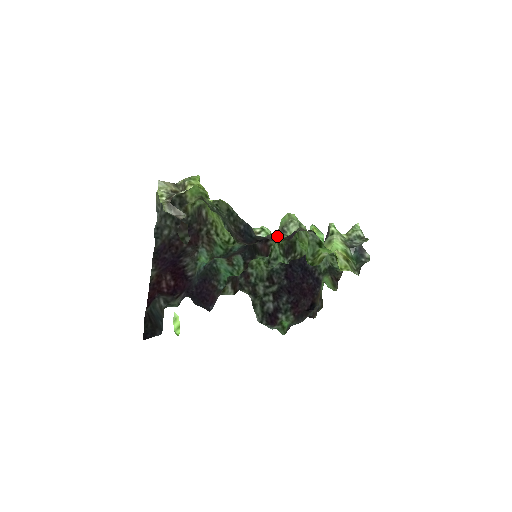
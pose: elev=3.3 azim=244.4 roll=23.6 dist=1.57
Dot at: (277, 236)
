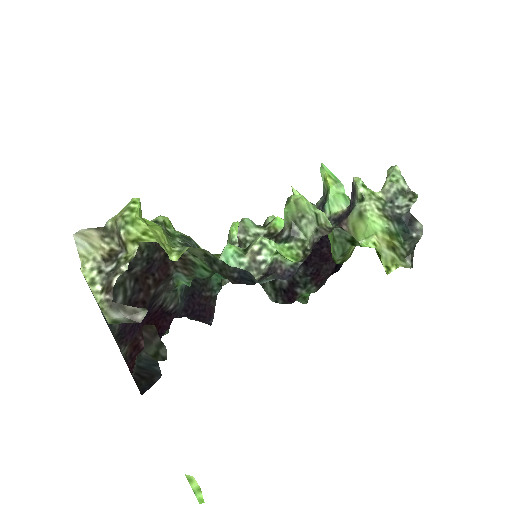
Dot at: (286, 247)
